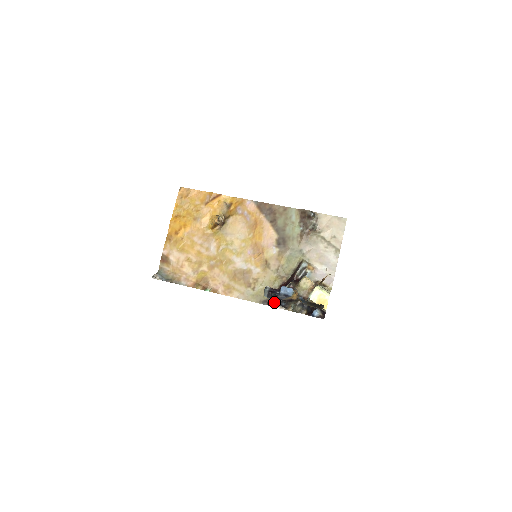
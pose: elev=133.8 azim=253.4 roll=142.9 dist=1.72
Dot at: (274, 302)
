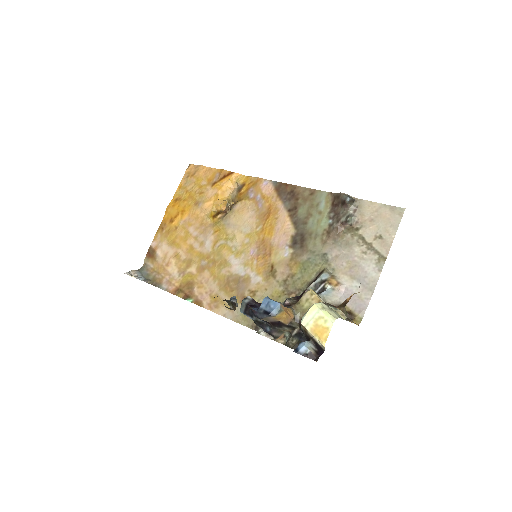
Dot at: (256, 324)
